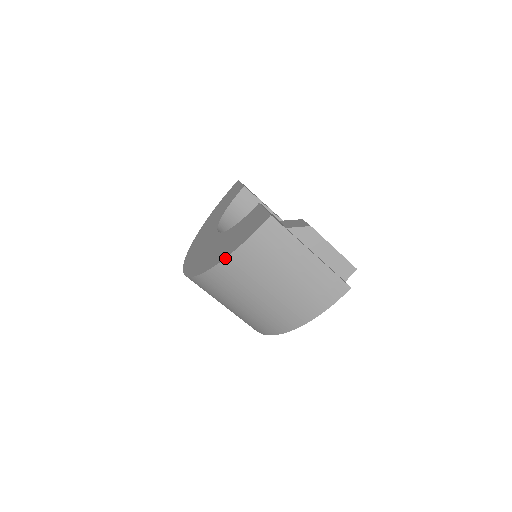
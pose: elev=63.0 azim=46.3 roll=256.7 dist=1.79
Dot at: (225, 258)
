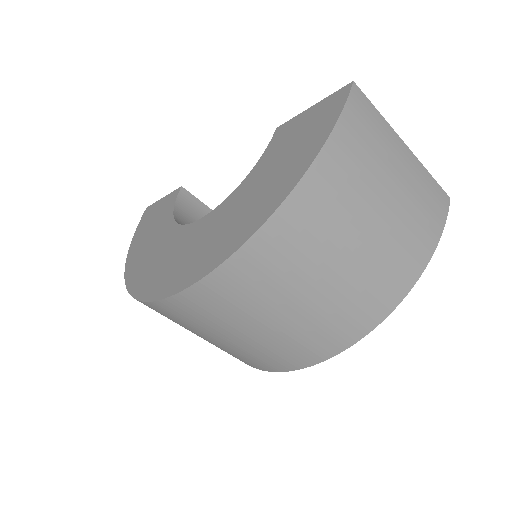
Dot at: (308, 168)
